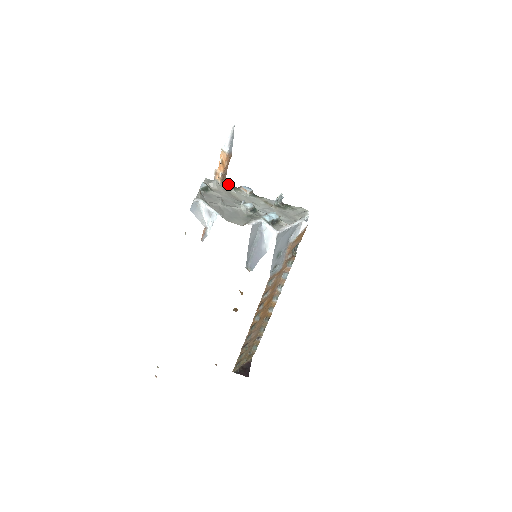
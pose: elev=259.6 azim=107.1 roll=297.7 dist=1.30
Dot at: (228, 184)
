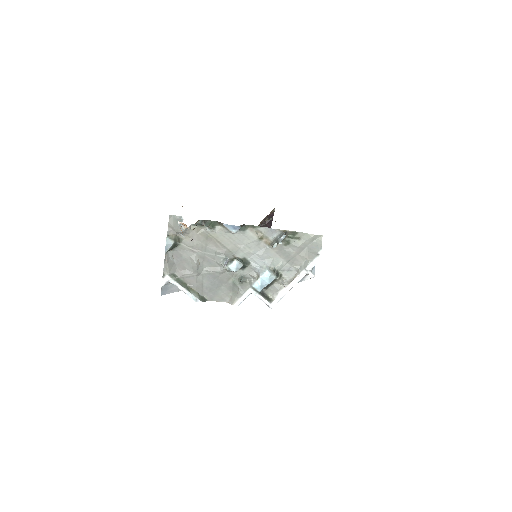
Dot at: (203, 225)
